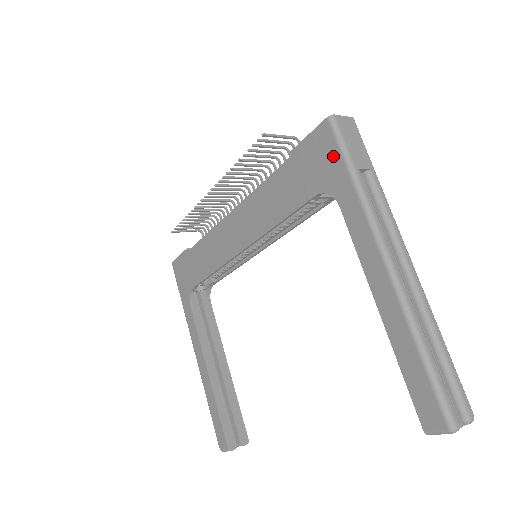
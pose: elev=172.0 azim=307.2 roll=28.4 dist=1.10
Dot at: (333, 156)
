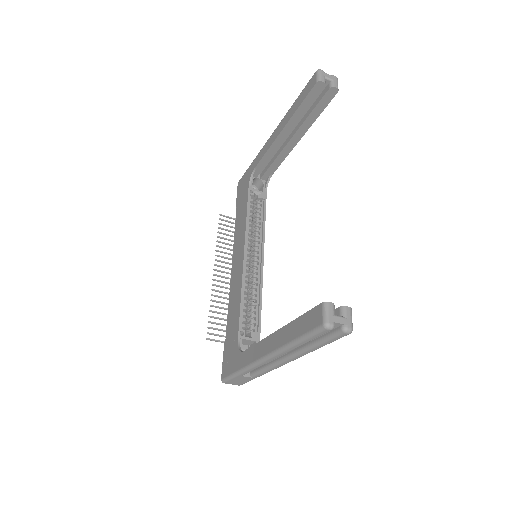
Dot at: (245, 176)
